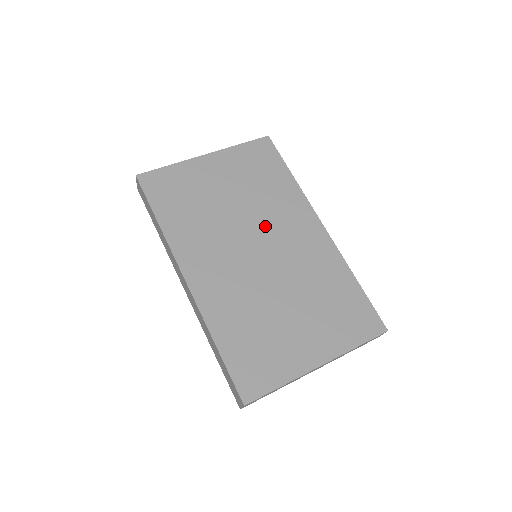
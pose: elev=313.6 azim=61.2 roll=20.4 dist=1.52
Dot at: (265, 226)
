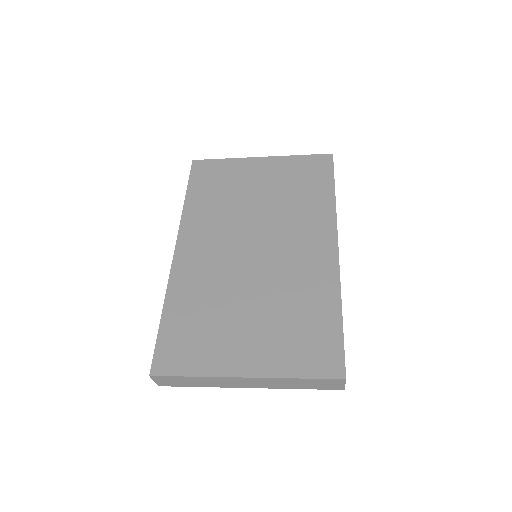
Dot at: (276, 229)
